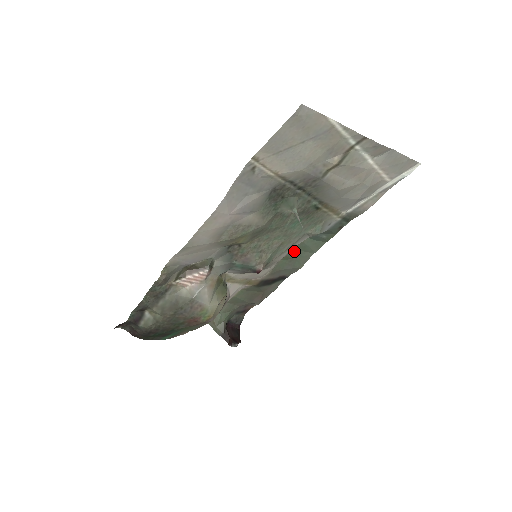
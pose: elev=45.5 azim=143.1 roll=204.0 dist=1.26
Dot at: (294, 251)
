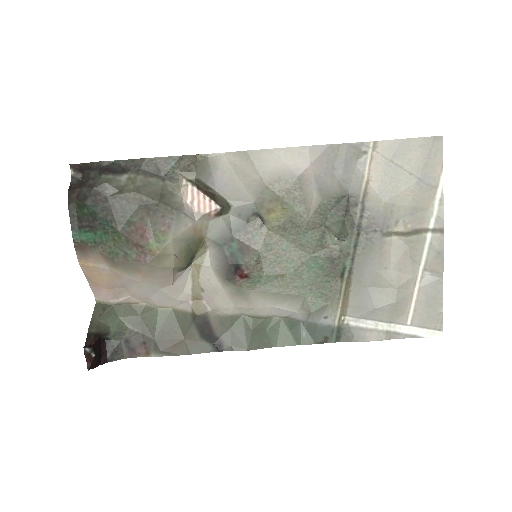
Dot at: (263, 323)
